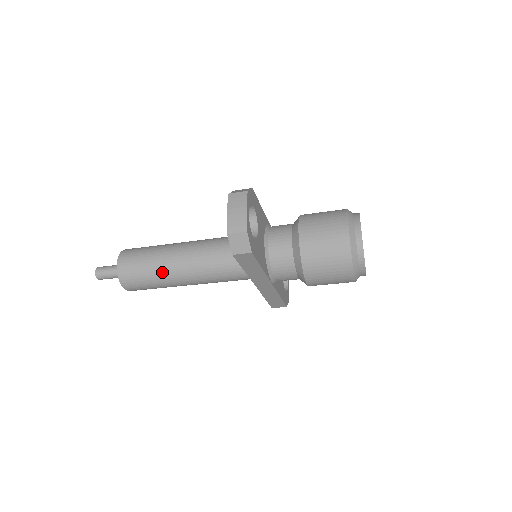
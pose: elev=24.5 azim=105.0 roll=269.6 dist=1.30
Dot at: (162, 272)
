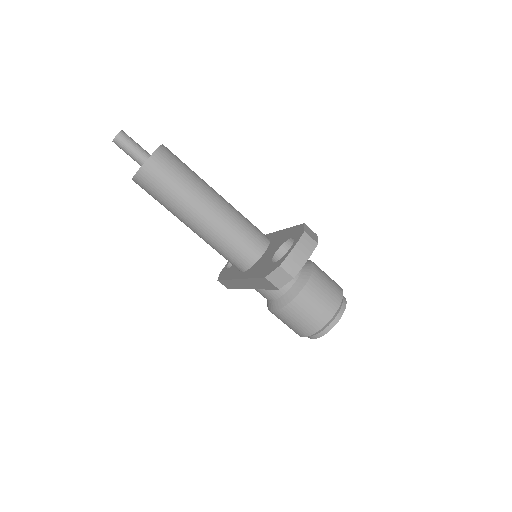
Dot at: (182, 204)
